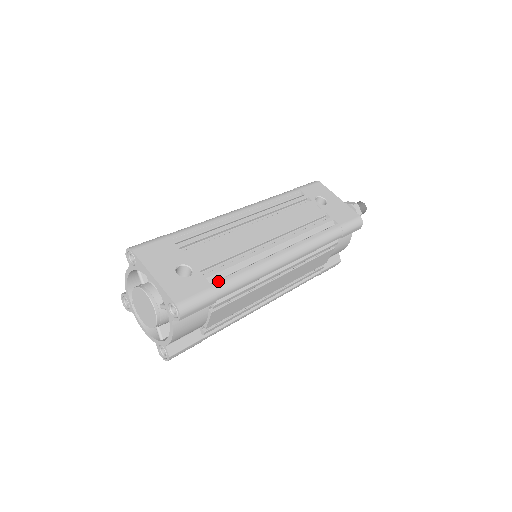
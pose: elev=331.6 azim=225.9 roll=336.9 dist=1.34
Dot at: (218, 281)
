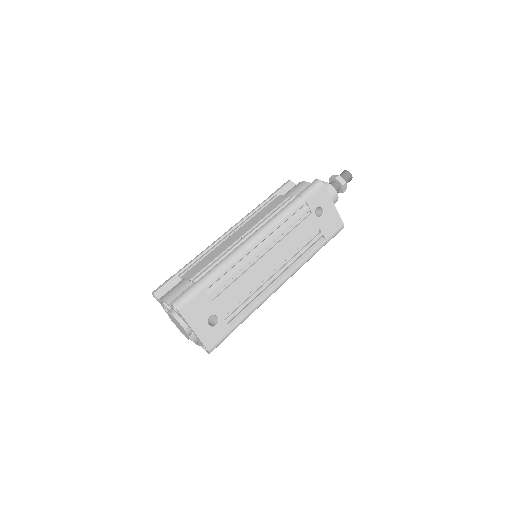
Dot at: (235, 323)
